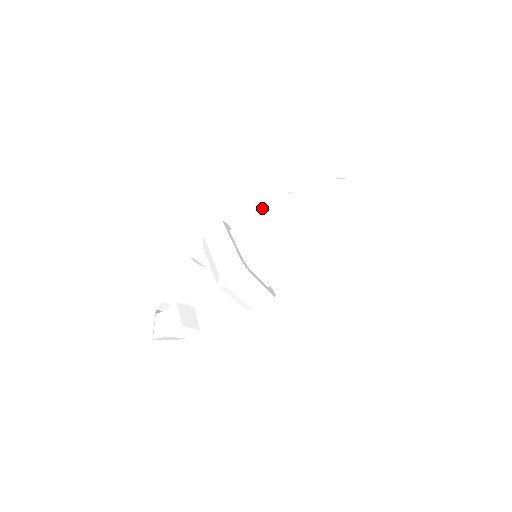
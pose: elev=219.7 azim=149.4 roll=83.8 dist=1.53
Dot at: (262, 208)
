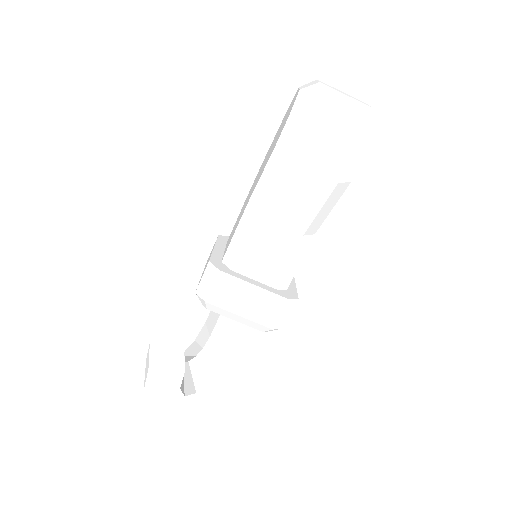
Dot at: (247, 196)
